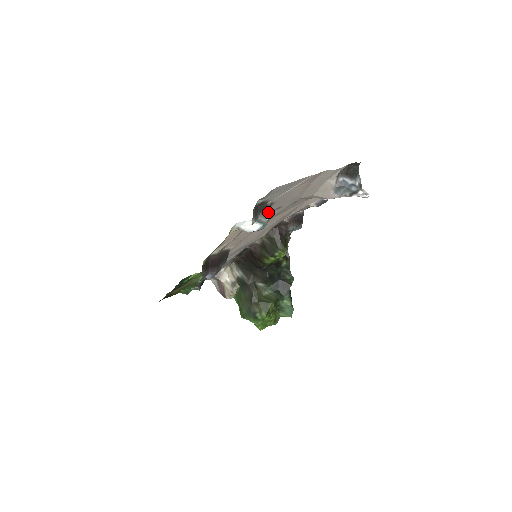
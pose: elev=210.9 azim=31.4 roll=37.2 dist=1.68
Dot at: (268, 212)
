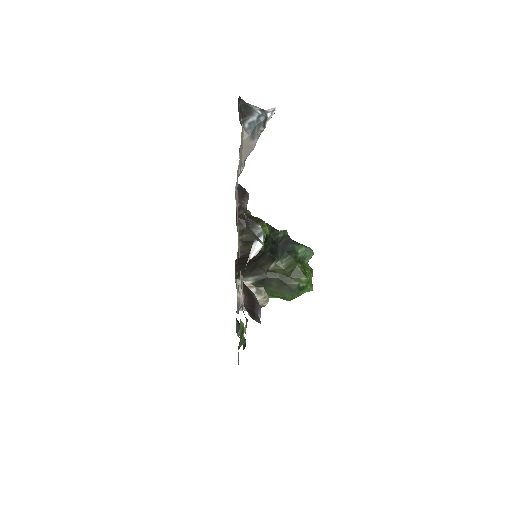
Dot at: (250, 221)
